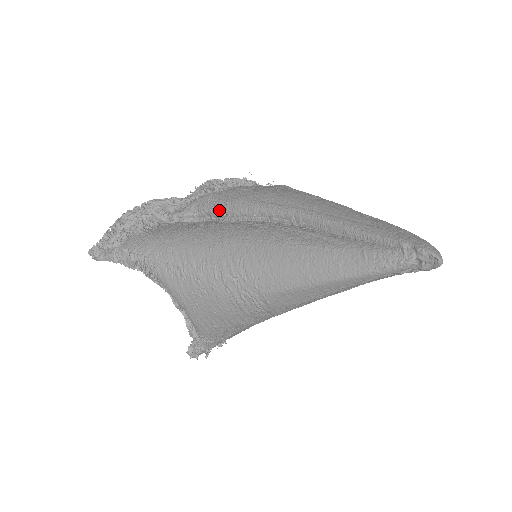
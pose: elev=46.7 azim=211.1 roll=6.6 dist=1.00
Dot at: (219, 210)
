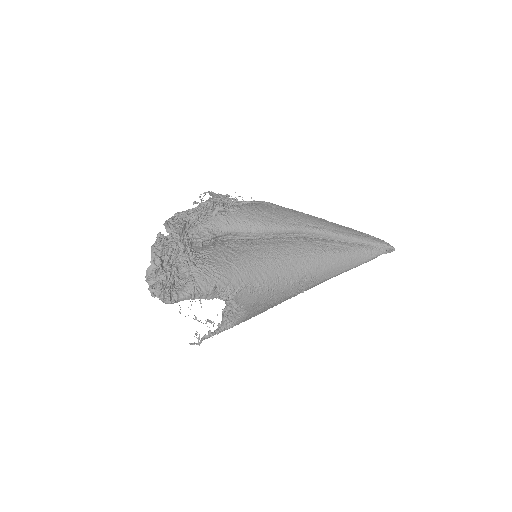
Dot at: (248, 231)
